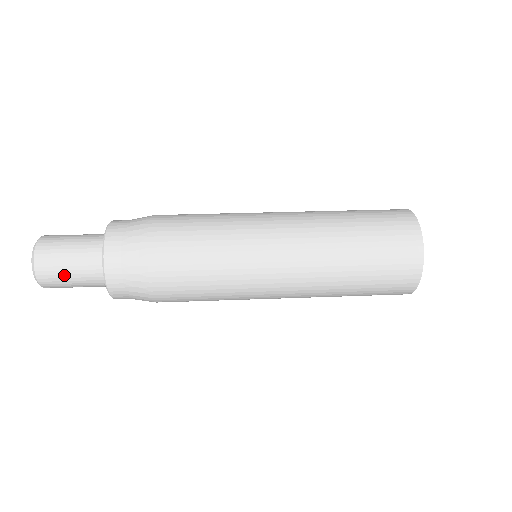
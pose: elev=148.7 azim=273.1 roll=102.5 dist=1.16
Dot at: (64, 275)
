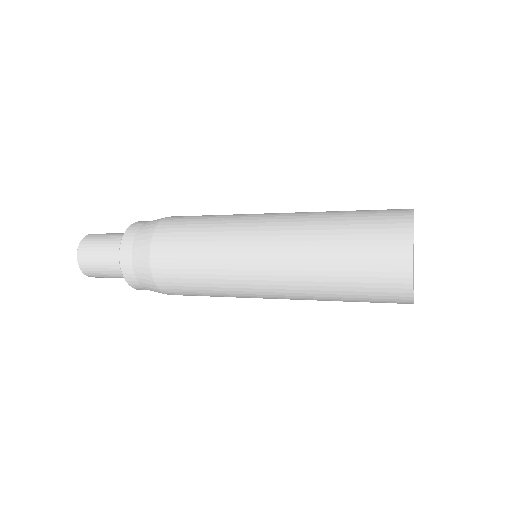
Dot at: (96, 262)
